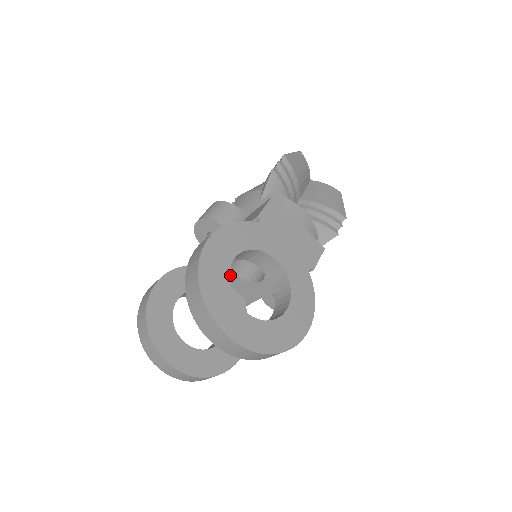
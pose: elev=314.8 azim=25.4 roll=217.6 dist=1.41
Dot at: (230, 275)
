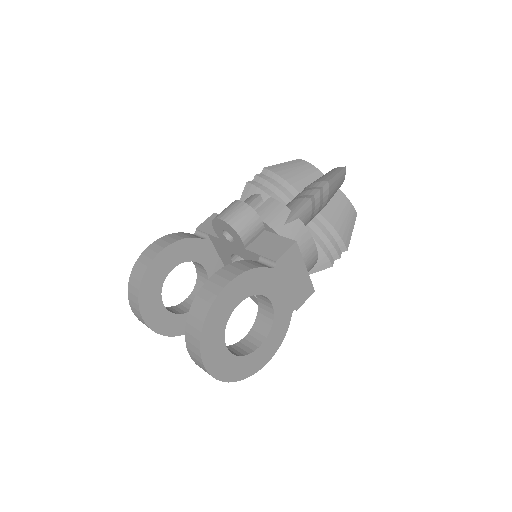
Dot at: (226, 257)
